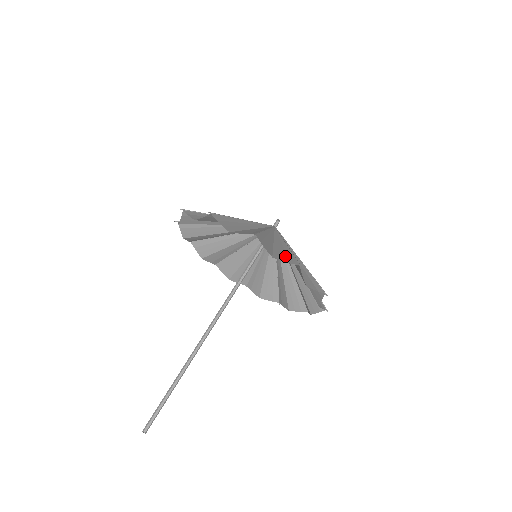
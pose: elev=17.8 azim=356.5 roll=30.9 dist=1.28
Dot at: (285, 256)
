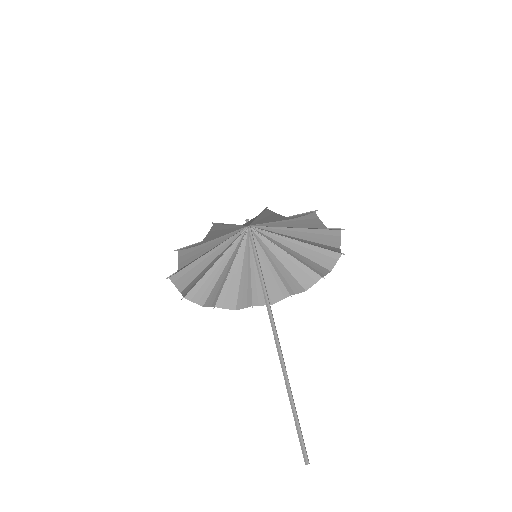
Dot at: (254, 218)
